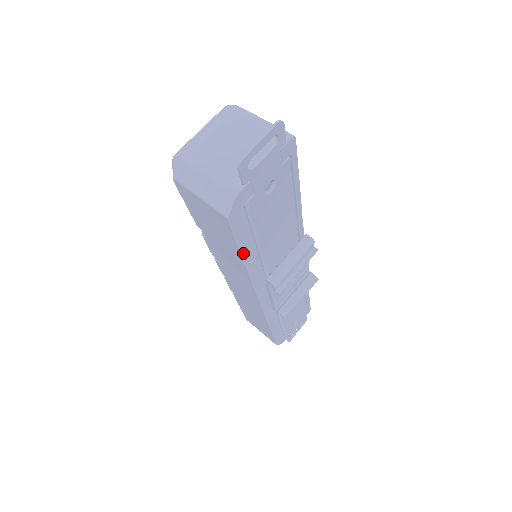
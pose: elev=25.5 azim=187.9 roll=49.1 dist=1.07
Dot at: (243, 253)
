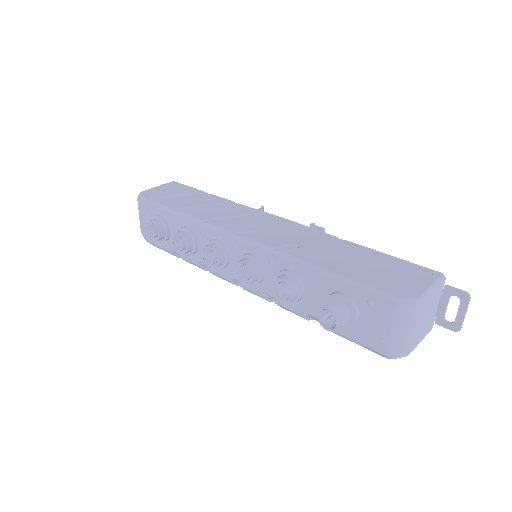
Dot at: occluded
